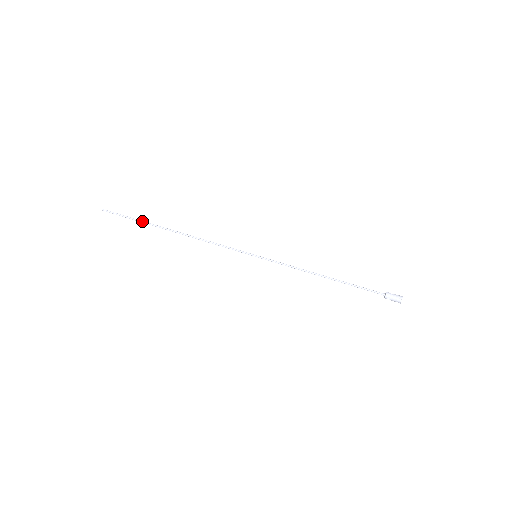
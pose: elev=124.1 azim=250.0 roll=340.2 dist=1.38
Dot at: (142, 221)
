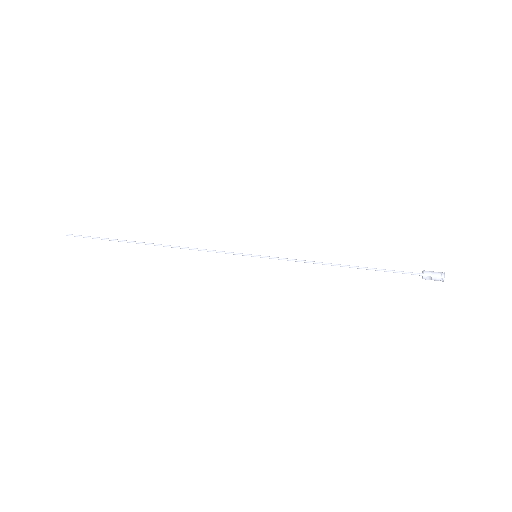
Dot at: (115, 239)
